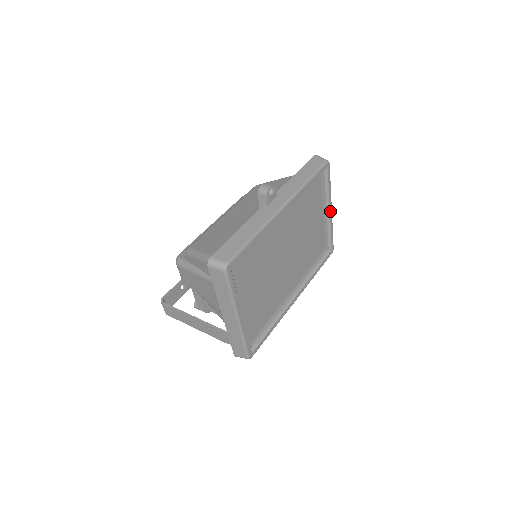
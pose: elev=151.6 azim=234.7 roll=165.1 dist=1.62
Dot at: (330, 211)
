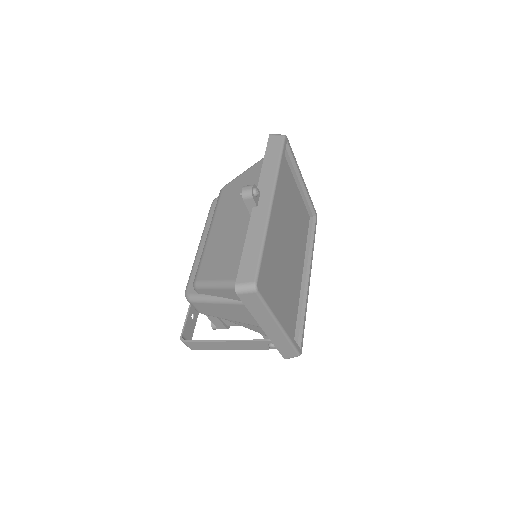
Dot at: (303, 181)
